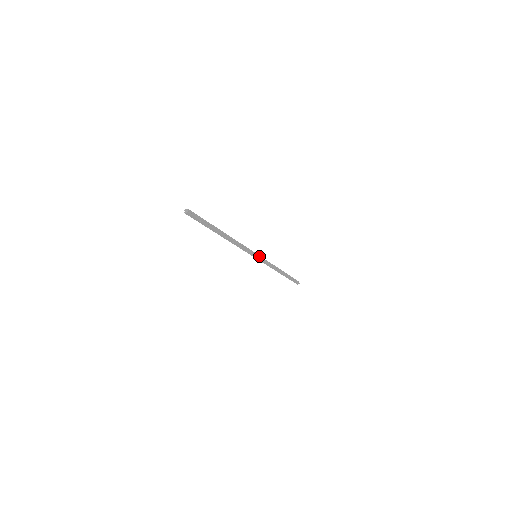
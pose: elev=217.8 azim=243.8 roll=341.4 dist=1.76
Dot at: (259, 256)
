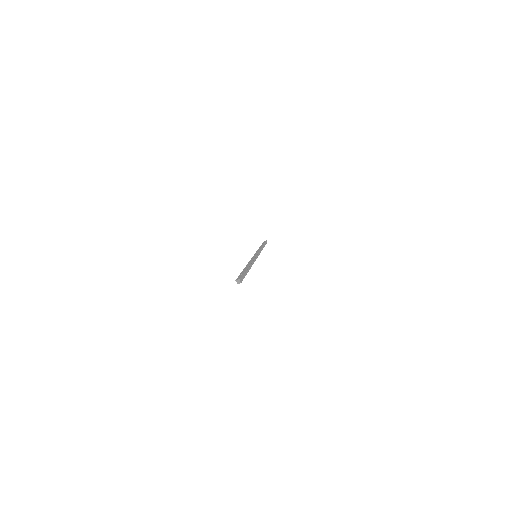
Dot at: (257, 254)
